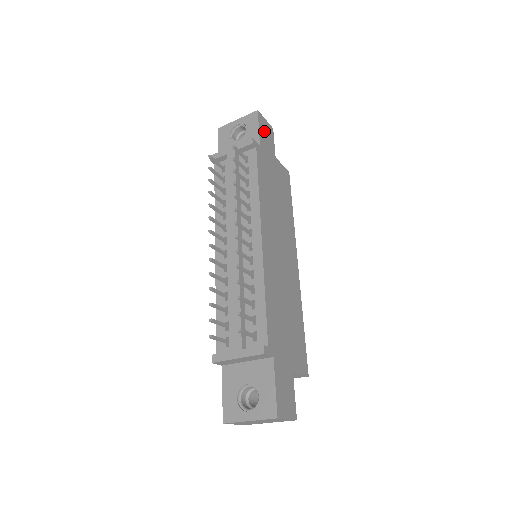
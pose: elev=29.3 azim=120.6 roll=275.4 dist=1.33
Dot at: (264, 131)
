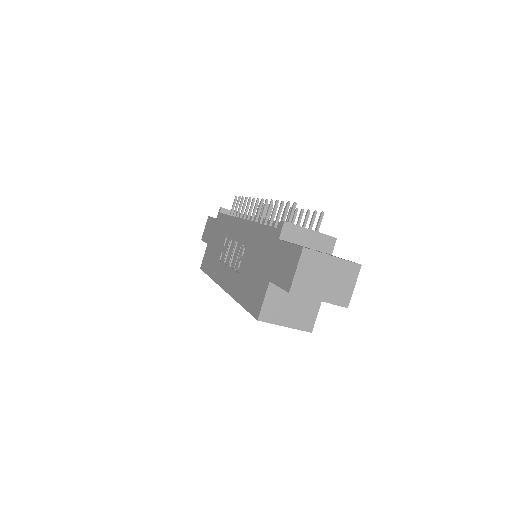
Dot at: occluded
